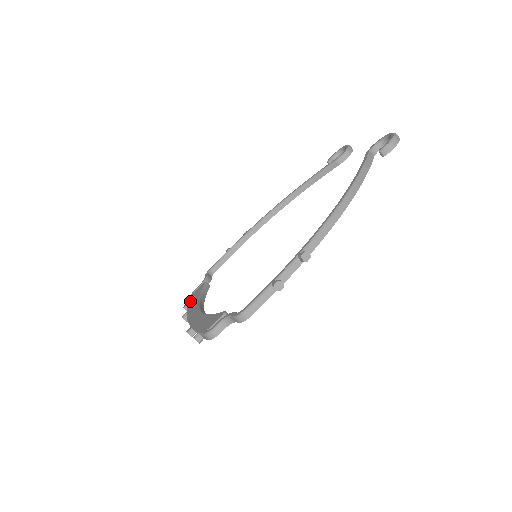
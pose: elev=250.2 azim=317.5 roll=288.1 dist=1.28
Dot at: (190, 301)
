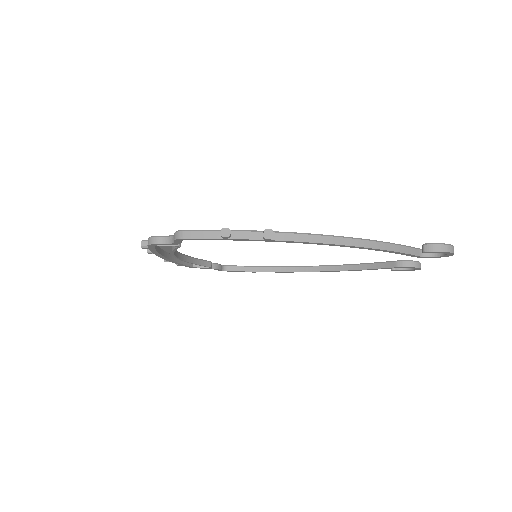
Dot at: occluded
